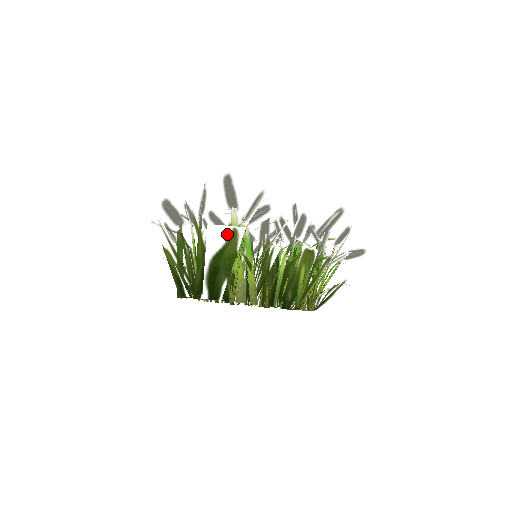
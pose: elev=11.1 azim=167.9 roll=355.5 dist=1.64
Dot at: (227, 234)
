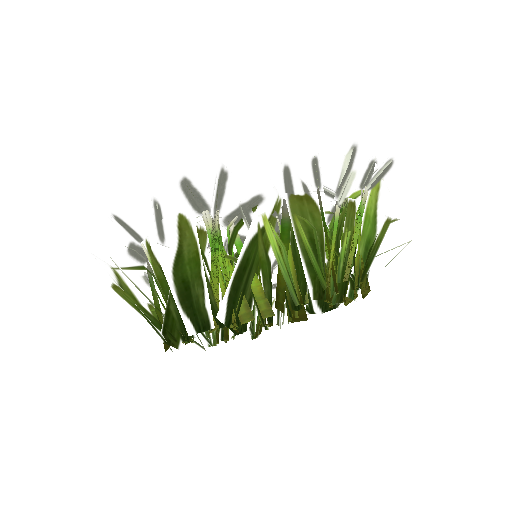
Dot at: (175, 228)
